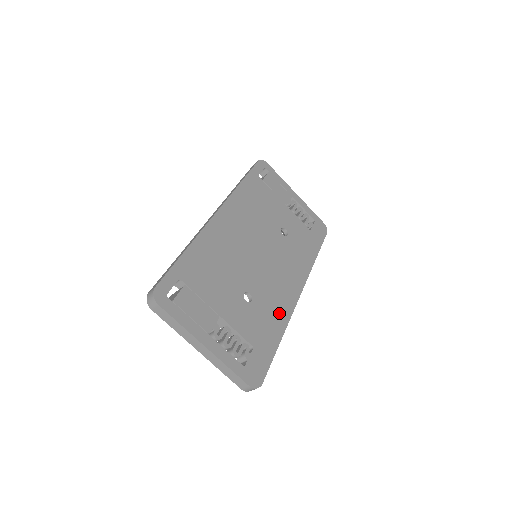
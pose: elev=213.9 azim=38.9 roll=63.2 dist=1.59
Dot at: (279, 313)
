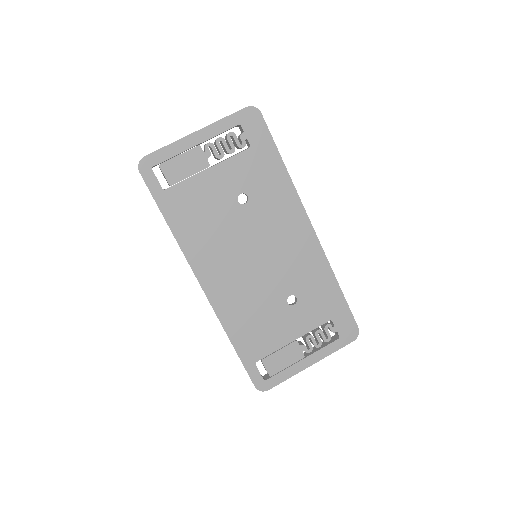
Dot at: (318, 271)
